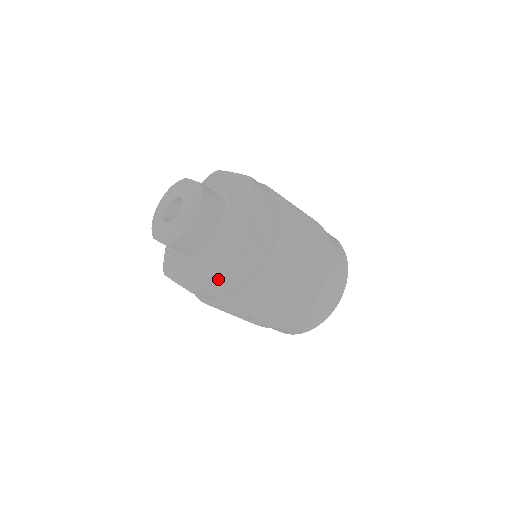
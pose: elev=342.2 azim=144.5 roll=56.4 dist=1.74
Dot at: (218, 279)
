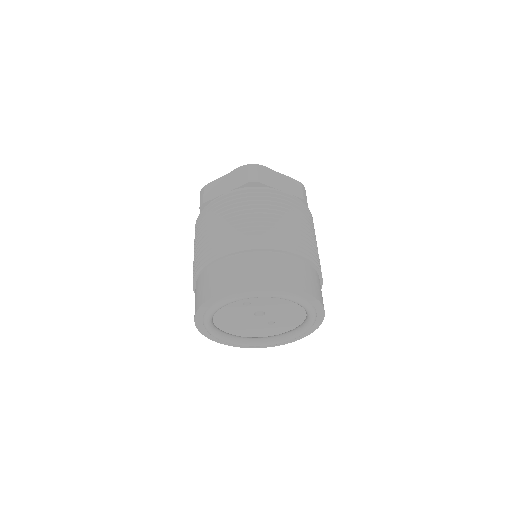
Dot at: (273, 176)
